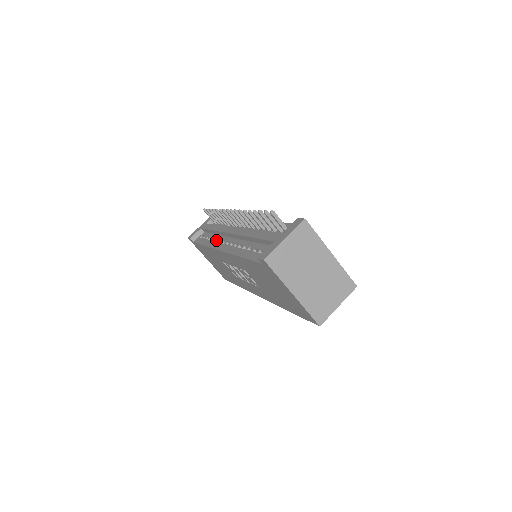
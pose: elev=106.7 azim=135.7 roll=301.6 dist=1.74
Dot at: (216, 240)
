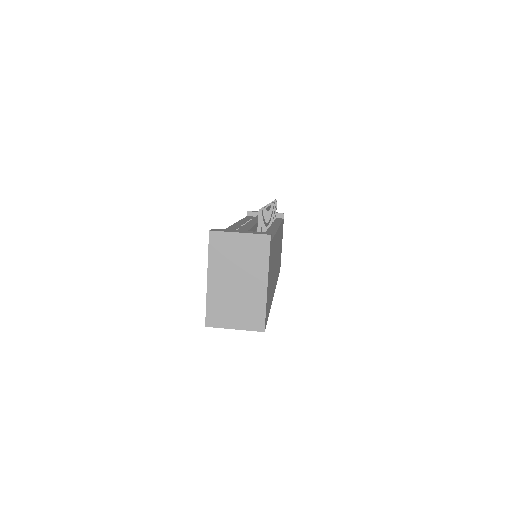
Dot at: occluded
